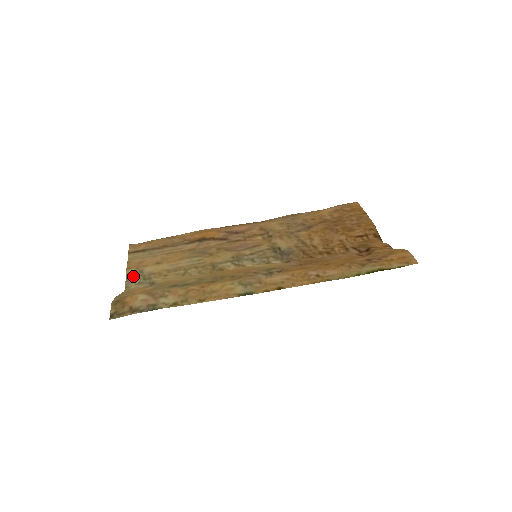
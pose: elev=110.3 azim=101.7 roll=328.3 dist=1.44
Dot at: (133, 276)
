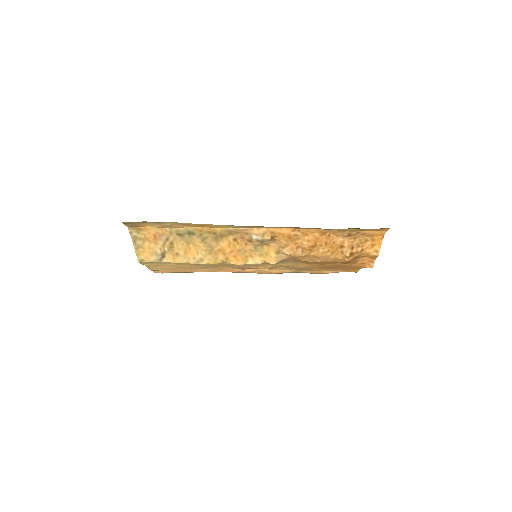
Dot at: (149, 263)
